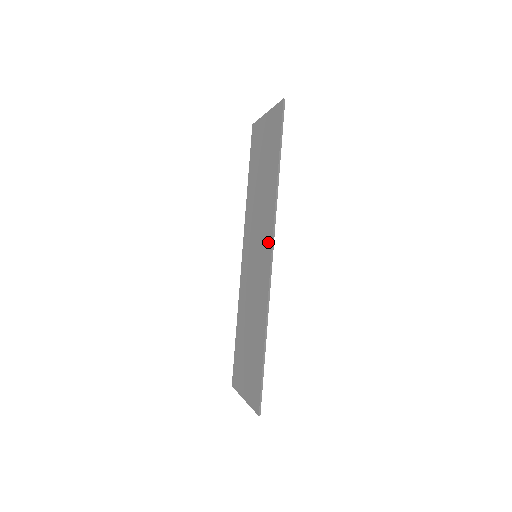
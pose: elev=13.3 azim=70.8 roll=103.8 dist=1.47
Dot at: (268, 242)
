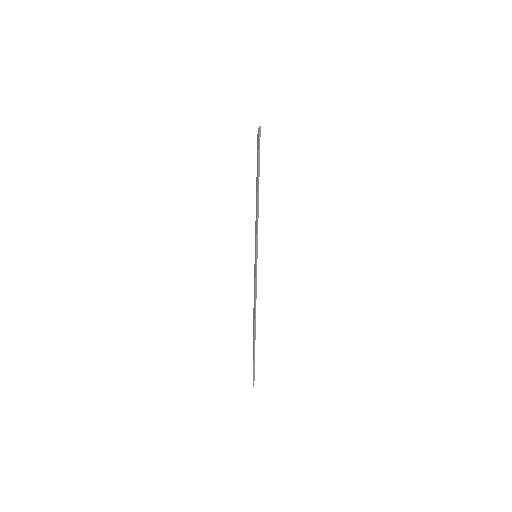
Dot at: occluded
